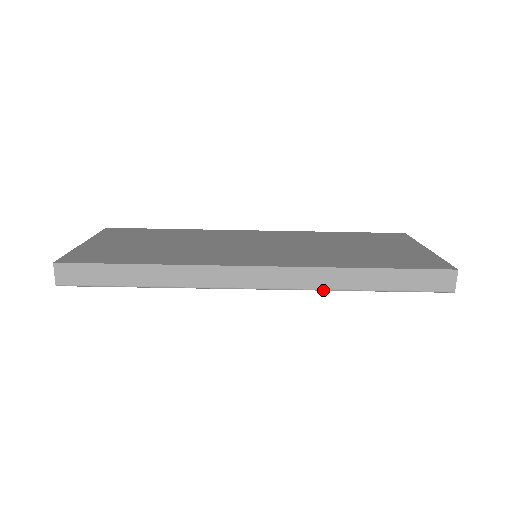
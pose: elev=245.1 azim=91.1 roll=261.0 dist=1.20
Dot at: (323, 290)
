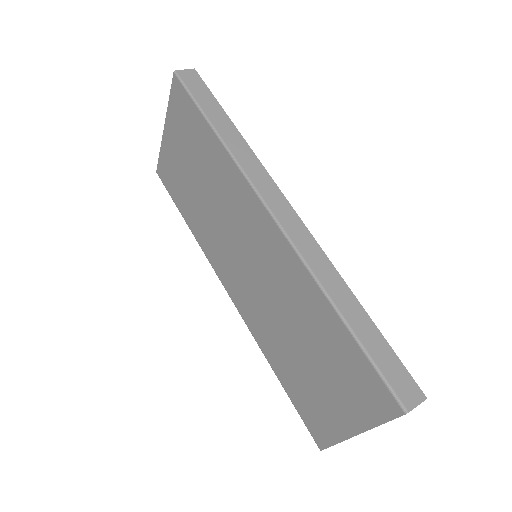
Dot at: (312, 274)
